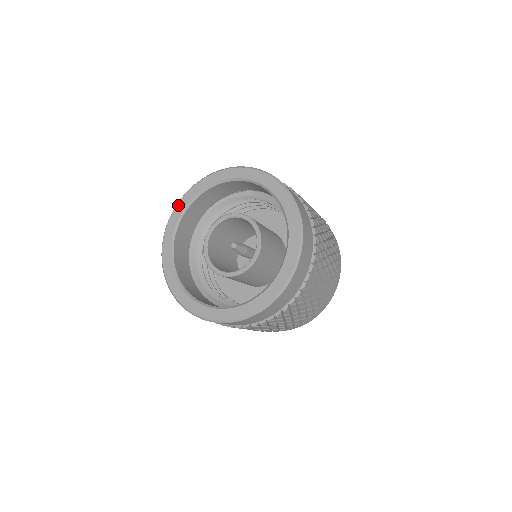
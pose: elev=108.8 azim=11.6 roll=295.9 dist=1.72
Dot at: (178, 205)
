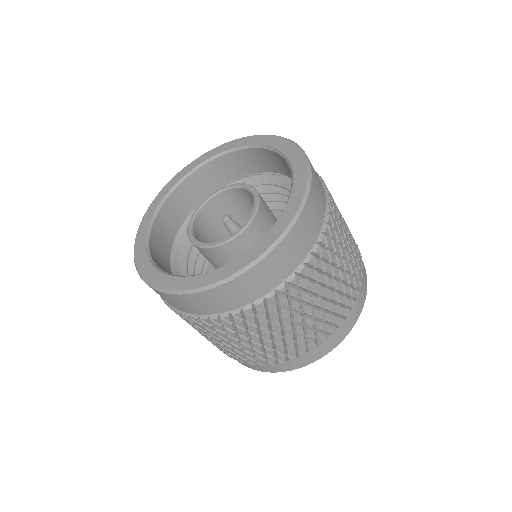
Dot at: (163, 189)
